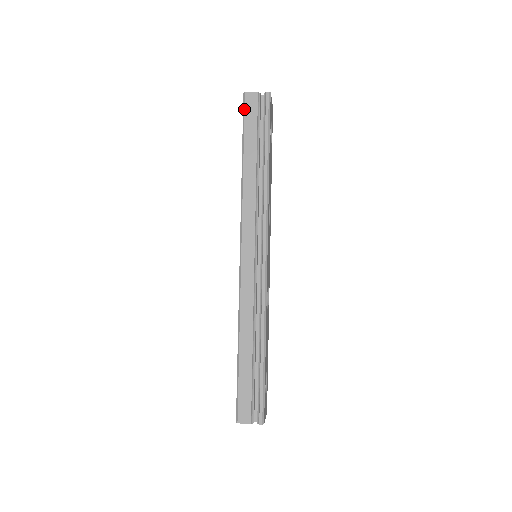
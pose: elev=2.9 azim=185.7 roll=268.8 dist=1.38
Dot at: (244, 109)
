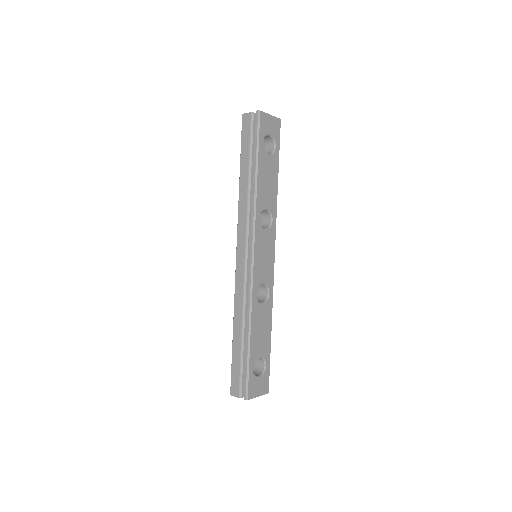
Dot at: occluded
